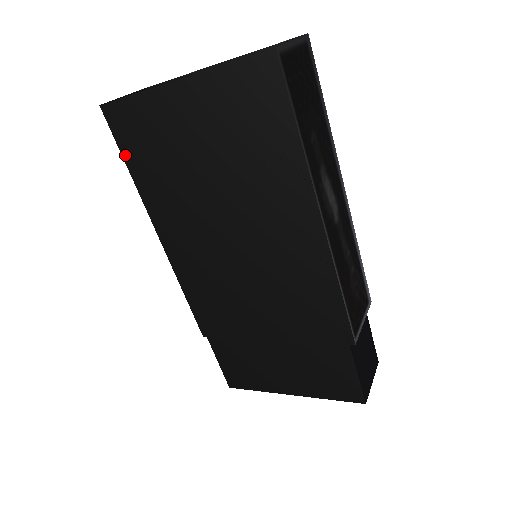
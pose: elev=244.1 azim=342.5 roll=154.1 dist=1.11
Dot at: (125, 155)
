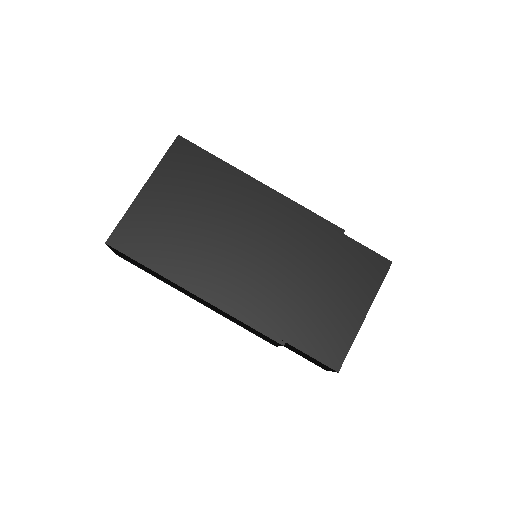
Dot at: (138, 259)
